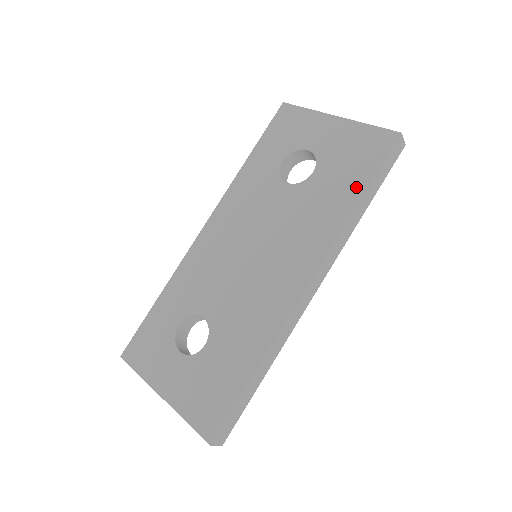
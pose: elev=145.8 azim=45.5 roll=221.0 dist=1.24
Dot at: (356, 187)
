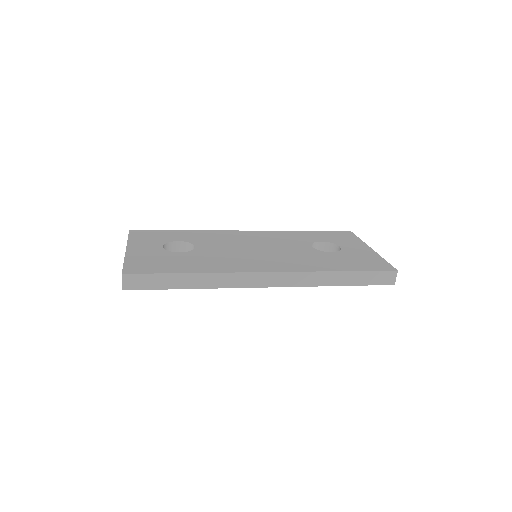
Dot at: (346, 267)
